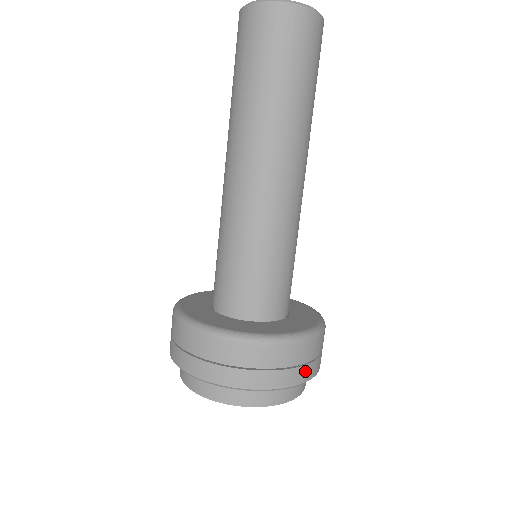
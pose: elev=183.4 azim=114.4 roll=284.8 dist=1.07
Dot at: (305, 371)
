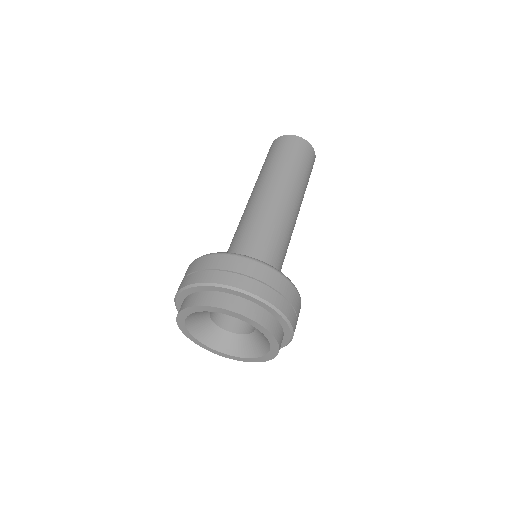
Dot at: (229, 277)
